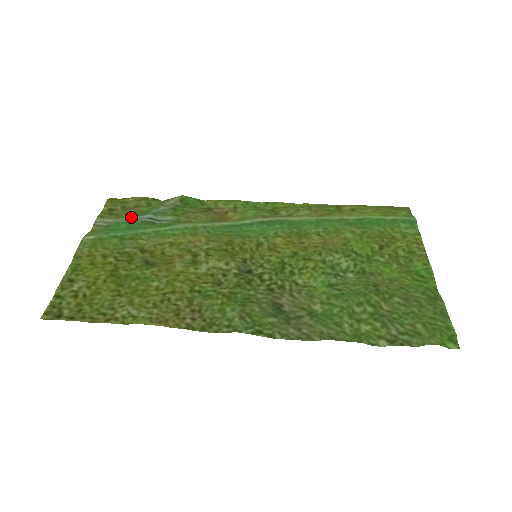
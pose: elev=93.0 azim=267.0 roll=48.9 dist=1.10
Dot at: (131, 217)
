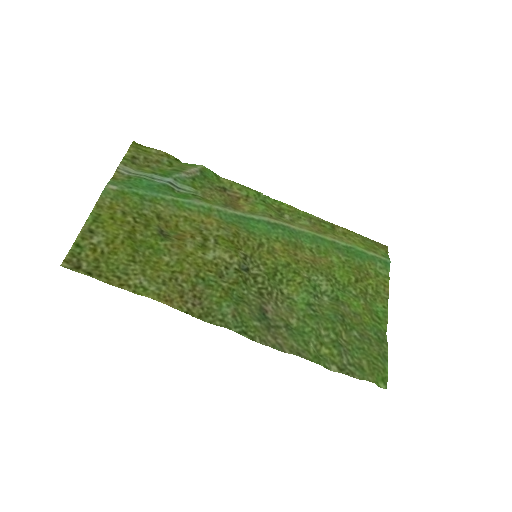
Dot at: (153, 175)
